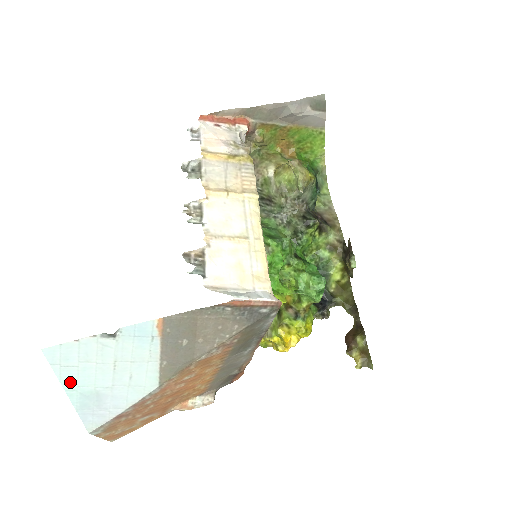
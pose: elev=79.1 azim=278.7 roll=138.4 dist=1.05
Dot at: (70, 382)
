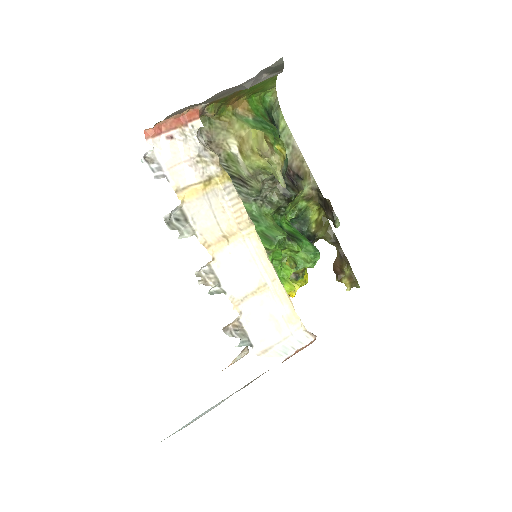
Dot at: (172, 434)
